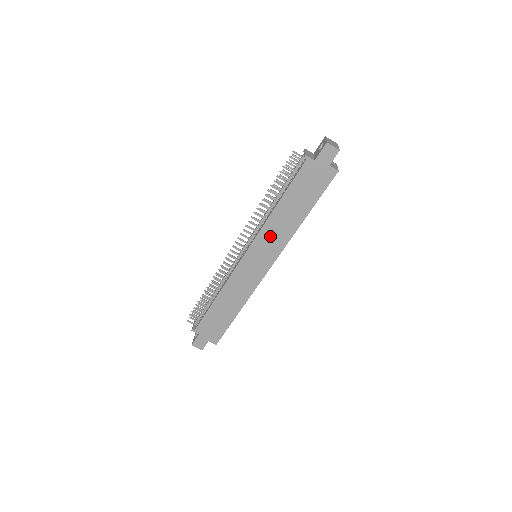
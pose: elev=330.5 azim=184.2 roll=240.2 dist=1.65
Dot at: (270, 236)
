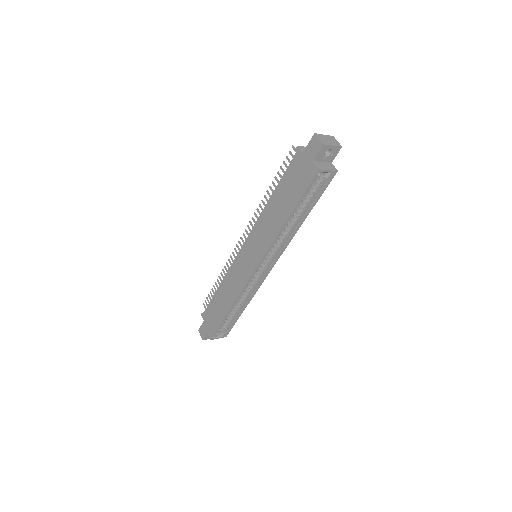
Dot at: (261, 232)
